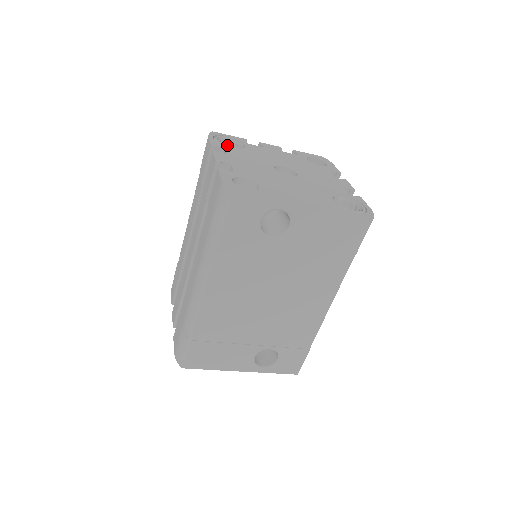
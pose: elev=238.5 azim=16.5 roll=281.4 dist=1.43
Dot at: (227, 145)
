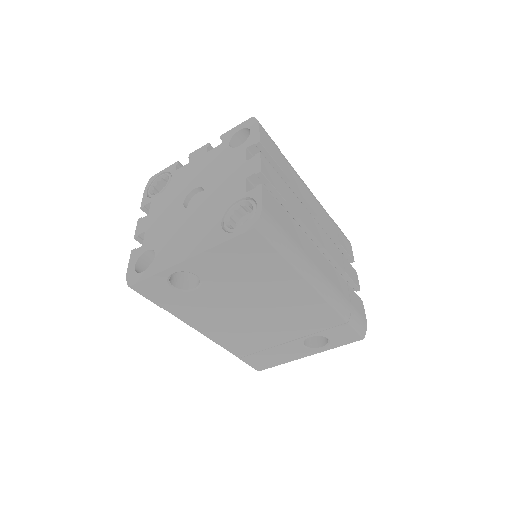
Dot at: (154, 195)
